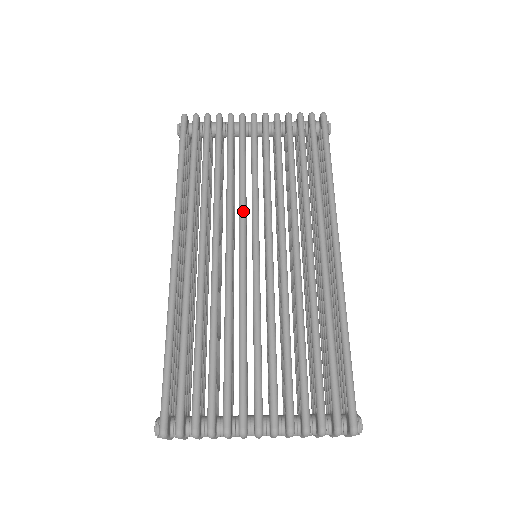
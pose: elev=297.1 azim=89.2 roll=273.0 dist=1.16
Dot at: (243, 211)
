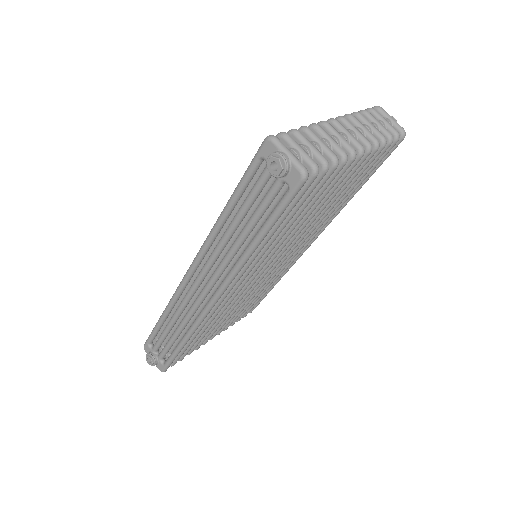
Dot at: occluded
